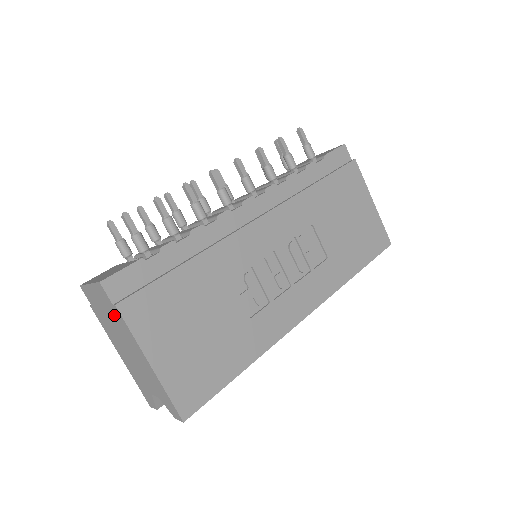
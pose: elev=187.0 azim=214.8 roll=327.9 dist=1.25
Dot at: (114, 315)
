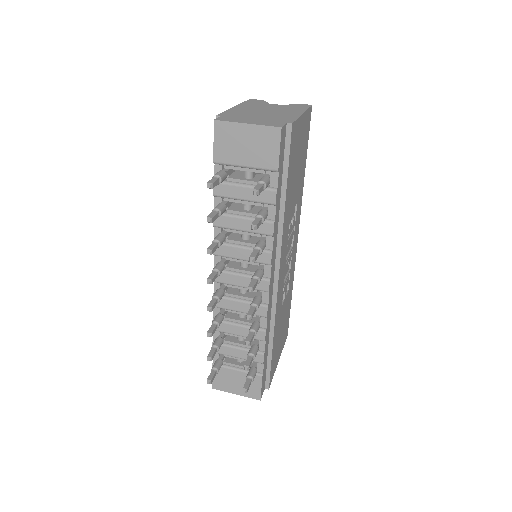
Dot at: occluded
